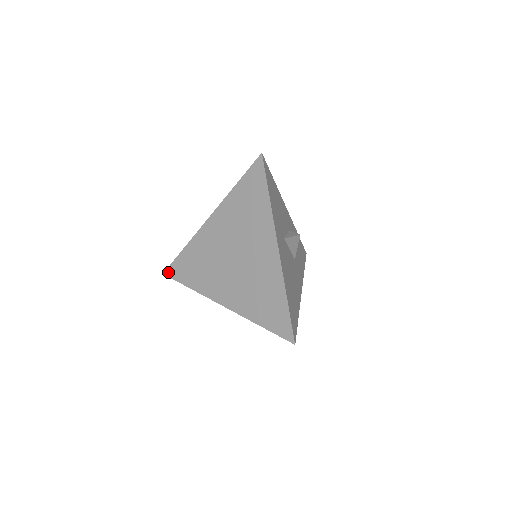
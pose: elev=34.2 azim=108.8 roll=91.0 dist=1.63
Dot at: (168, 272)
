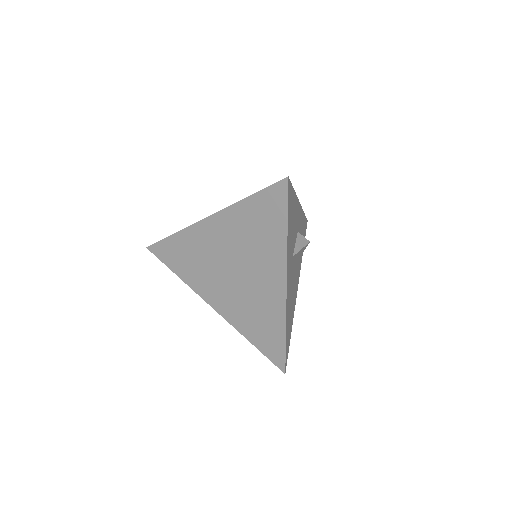
Dot at: (153, 249)
